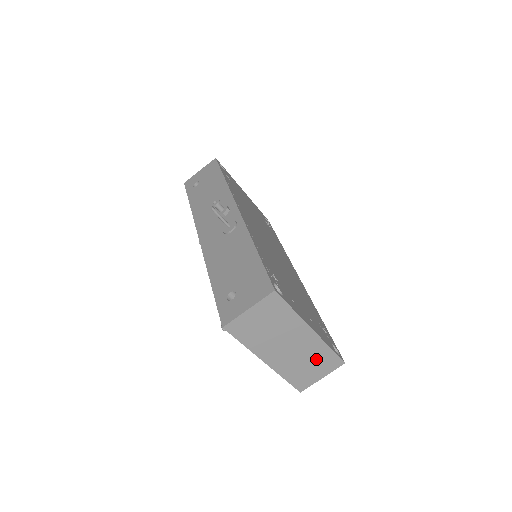
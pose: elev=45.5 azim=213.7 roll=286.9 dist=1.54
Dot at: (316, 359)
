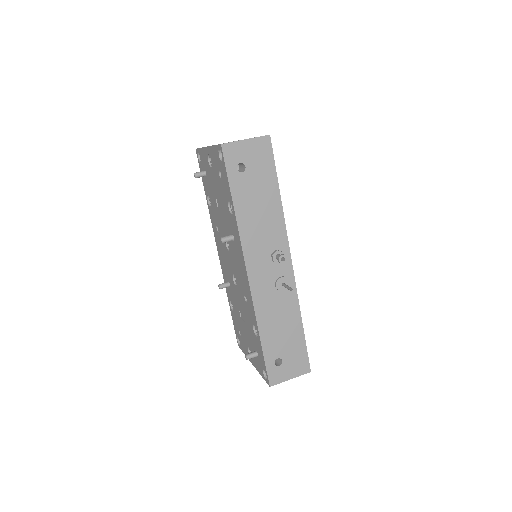
Dot at: occluded
